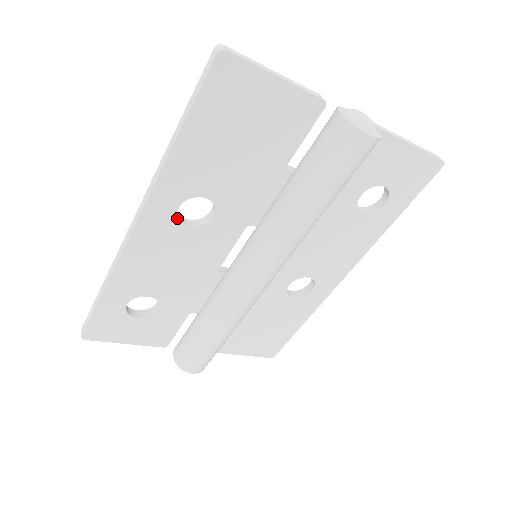
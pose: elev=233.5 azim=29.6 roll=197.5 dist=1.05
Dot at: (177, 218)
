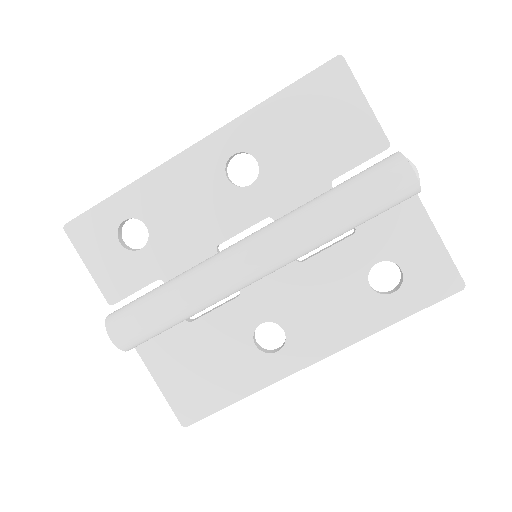
Dot at: (225, 163)
